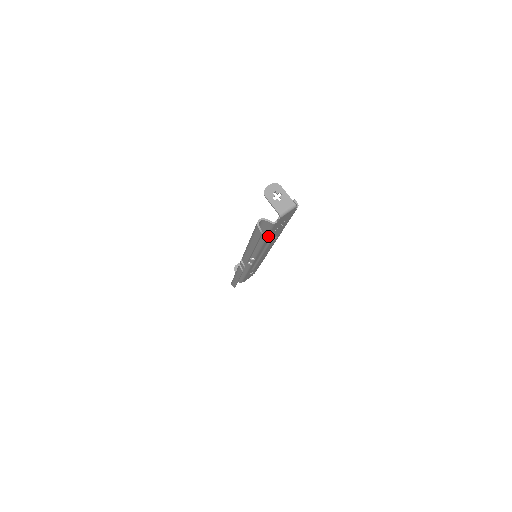
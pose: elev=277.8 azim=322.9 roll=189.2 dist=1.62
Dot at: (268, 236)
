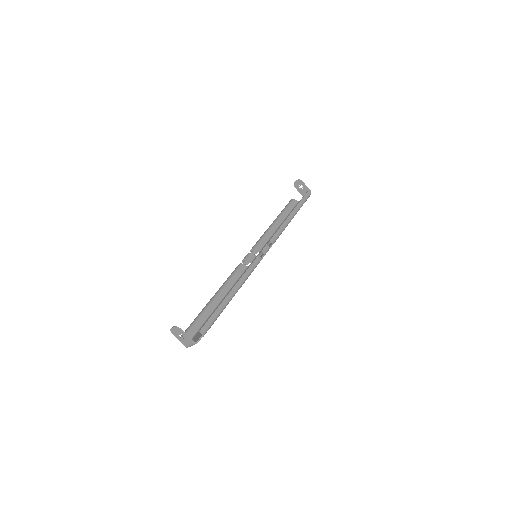
Dot at: occluded
